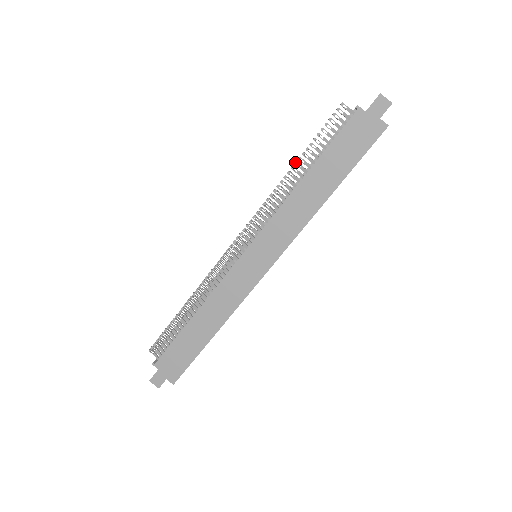
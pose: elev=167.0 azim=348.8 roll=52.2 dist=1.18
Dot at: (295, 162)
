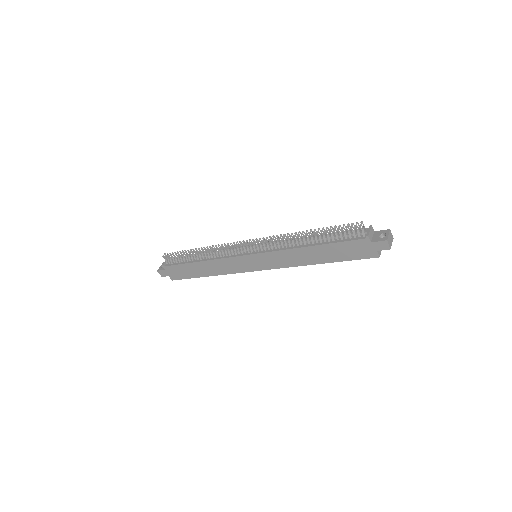
Dot at: (309, 233)
